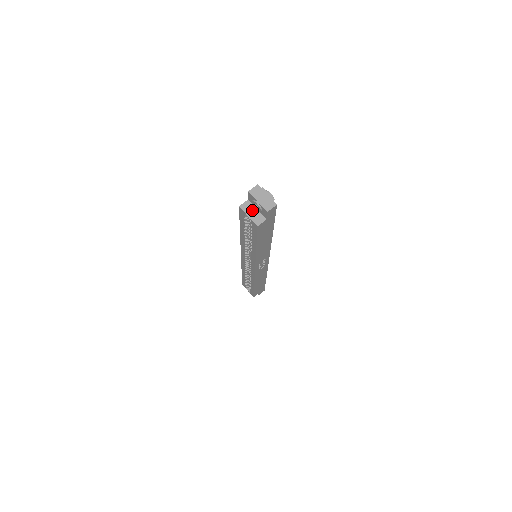
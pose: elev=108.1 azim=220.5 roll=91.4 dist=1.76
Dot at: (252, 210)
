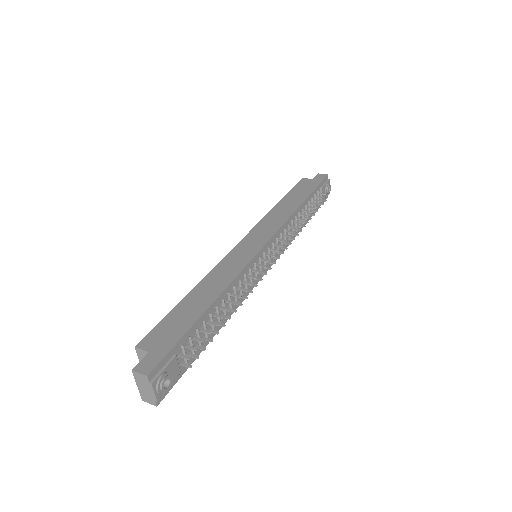
Dot at: occluded
